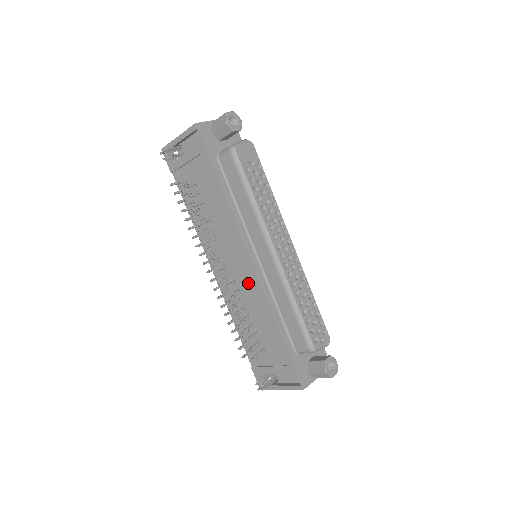
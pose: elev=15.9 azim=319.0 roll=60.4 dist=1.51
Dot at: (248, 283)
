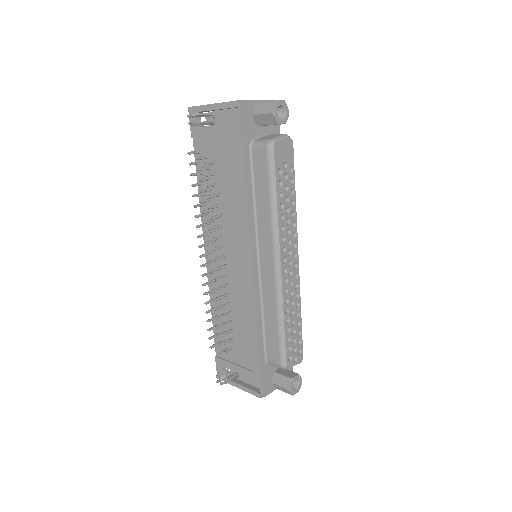
Dot at: (240, 283)
